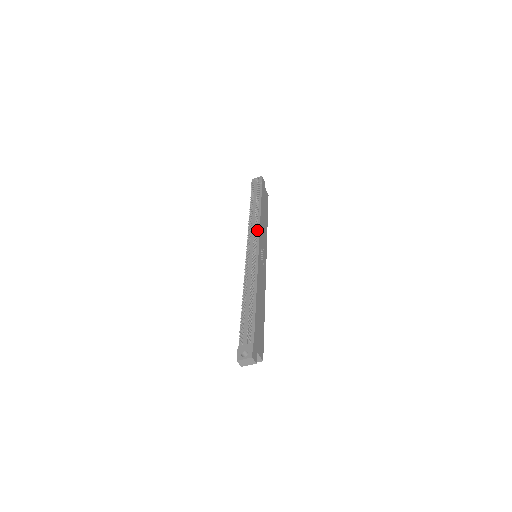
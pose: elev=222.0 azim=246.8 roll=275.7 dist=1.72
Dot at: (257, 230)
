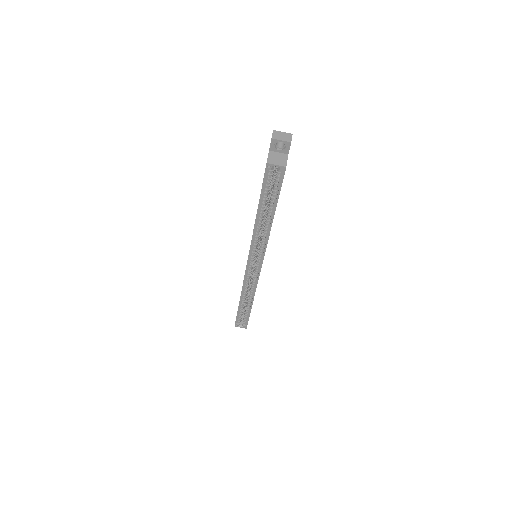
Dot at: occluded
